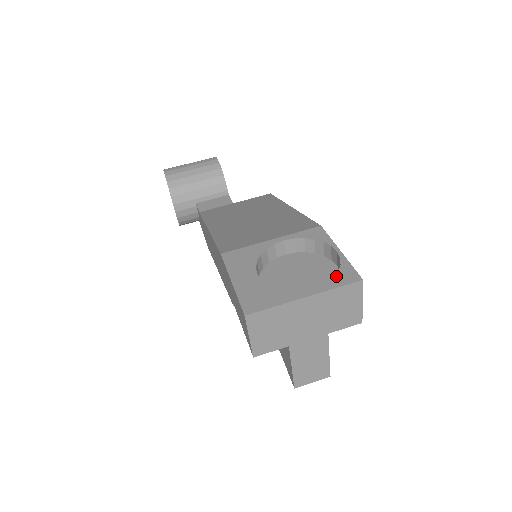
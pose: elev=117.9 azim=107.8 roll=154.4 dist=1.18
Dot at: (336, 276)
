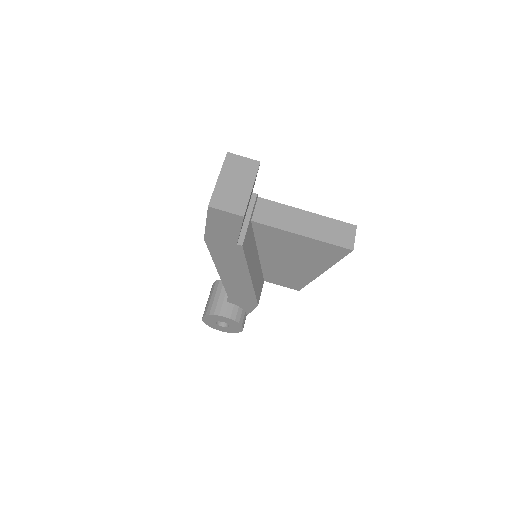
Dot at: occluded
